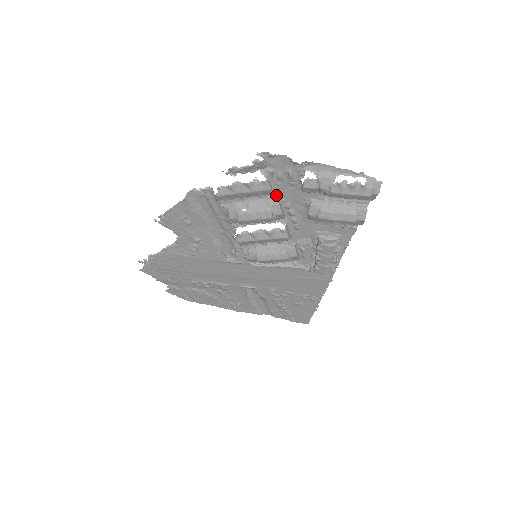
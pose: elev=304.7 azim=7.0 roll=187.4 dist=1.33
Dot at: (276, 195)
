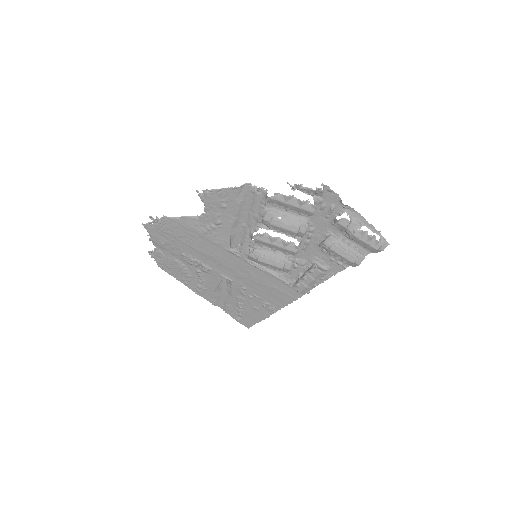
Dot at: (309, 218)
